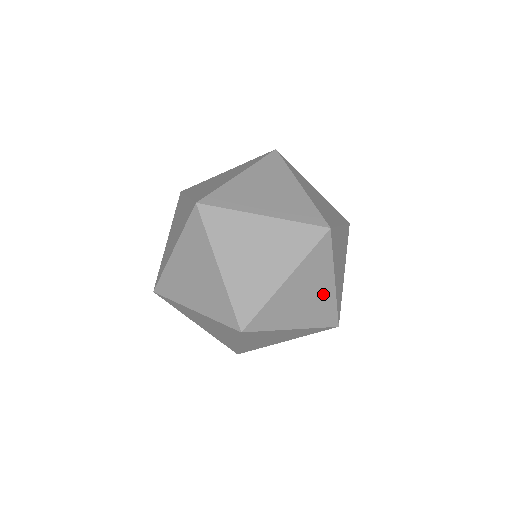
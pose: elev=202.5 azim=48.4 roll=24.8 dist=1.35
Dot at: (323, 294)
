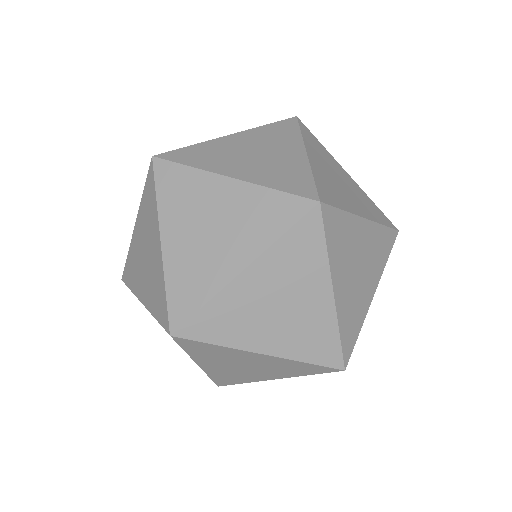
Dot at: (286, 159)
